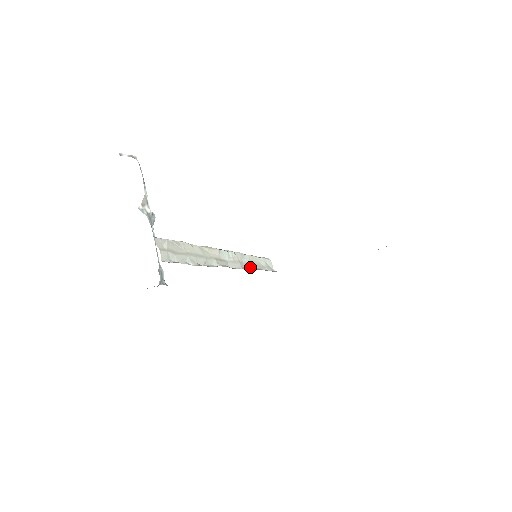
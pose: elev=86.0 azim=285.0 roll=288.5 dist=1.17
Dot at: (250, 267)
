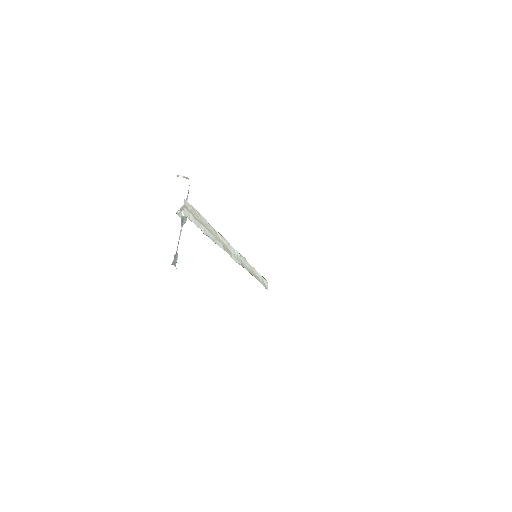
Dot at: (249, 271)
